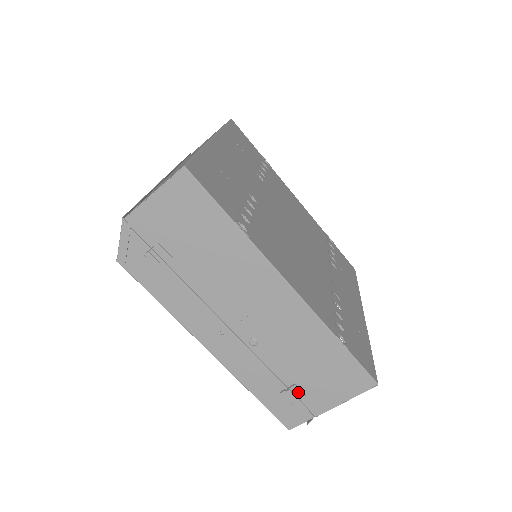
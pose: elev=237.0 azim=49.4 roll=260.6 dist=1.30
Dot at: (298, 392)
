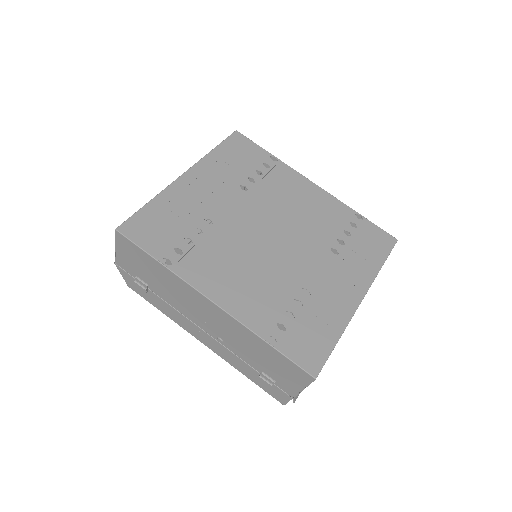
Dot at: (267, 378)
